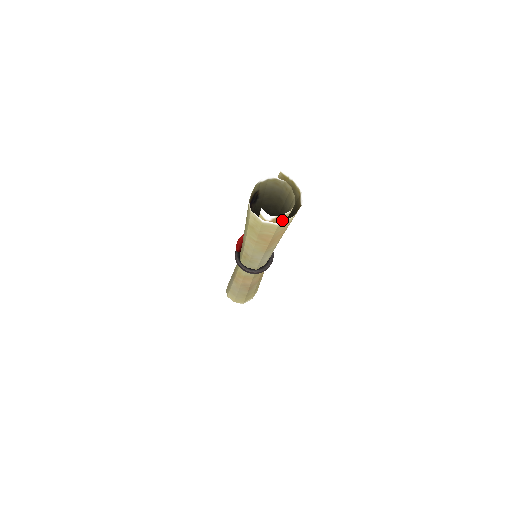
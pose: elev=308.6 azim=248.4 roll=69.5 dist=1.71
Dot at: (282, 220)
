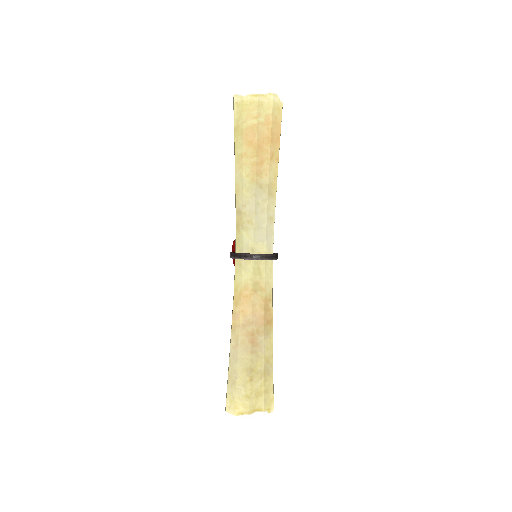
Dot at: occluded
